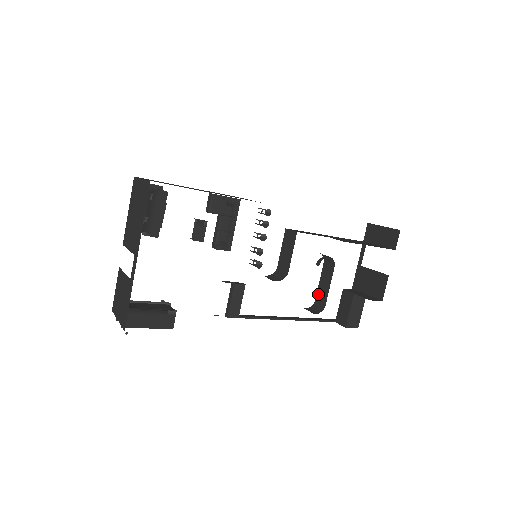
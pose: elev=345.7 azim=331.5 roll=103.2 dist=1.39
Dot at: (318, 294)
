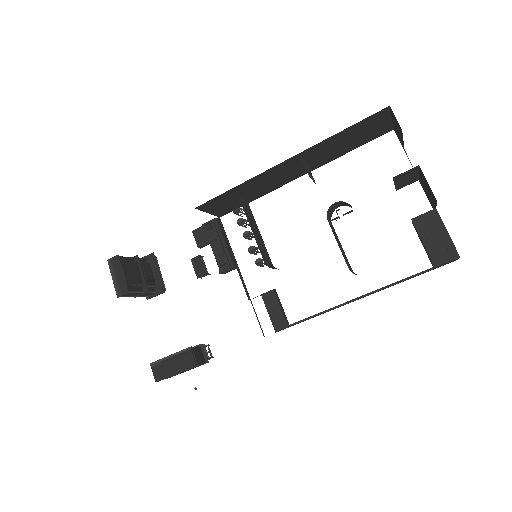
Dot at: occluded
